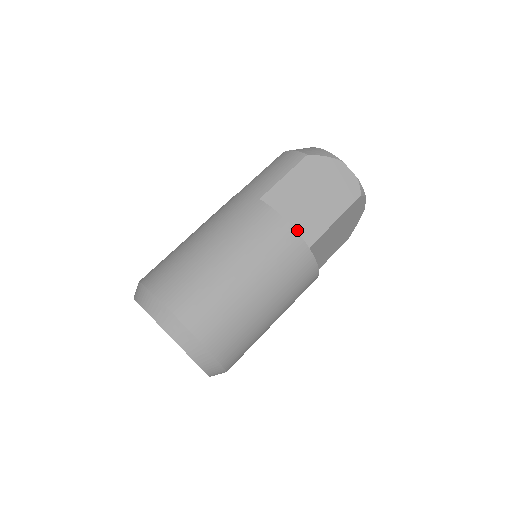
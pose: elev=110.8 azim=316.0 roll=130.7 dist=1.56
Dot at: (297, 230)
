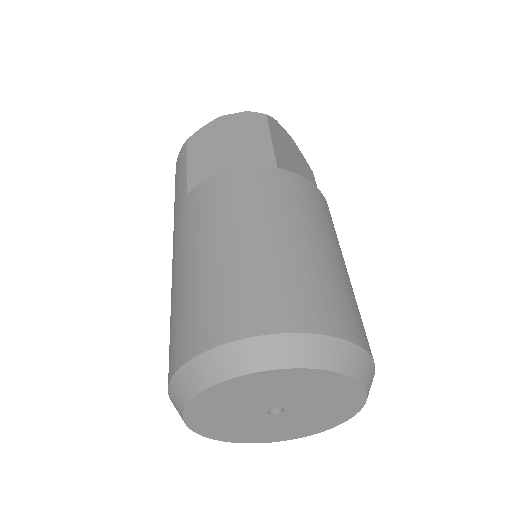
Dot at: occluded
